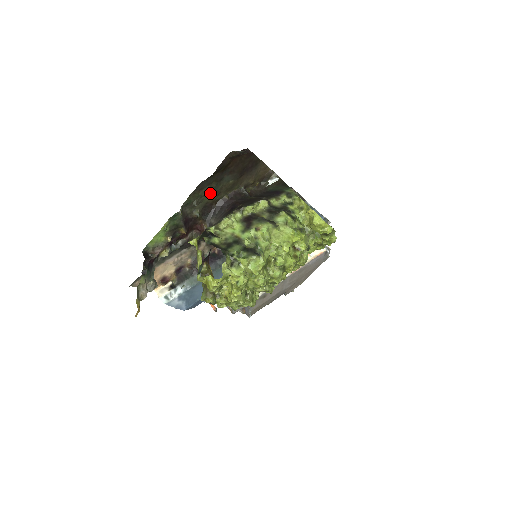
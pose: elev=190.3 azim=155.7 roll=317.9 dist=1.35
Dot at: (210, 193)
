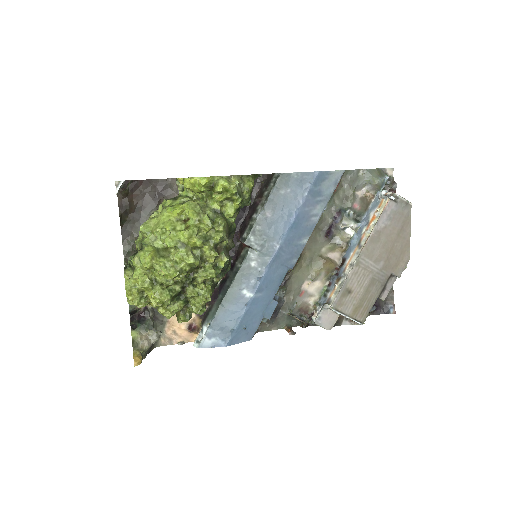
Dot at: occluded
